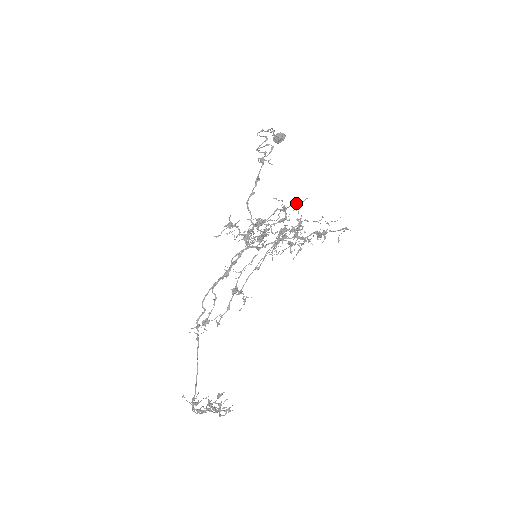
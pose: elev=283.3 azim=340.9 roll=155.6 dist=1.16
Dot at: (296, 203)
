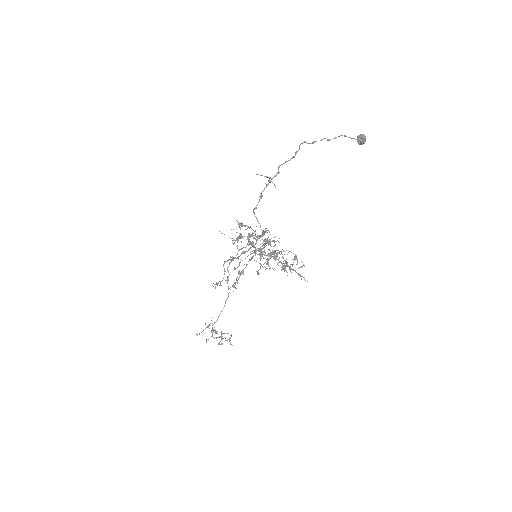
Dot at: occluded
